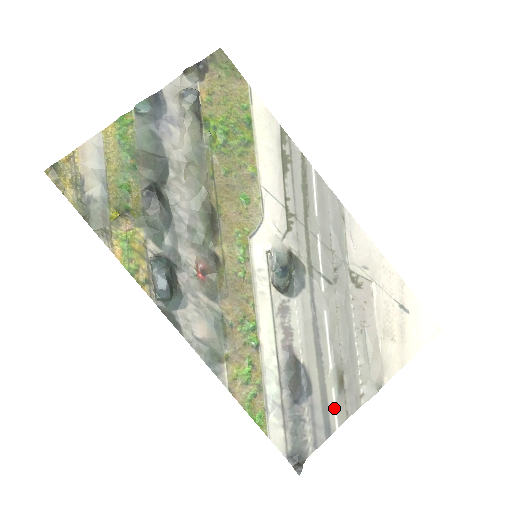
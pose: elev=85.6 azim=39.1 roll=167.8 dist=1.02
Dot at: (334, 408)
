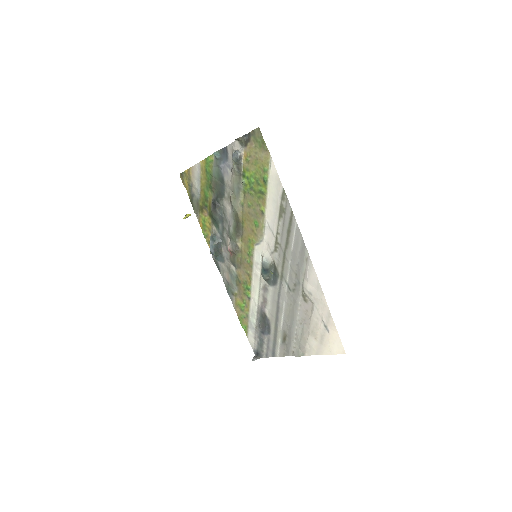
Dot at: (278, 347)
